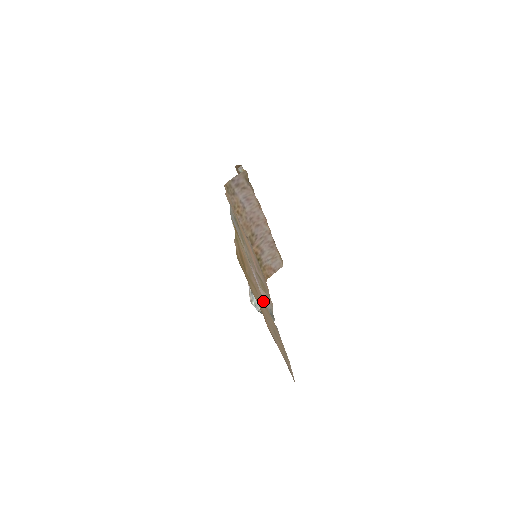
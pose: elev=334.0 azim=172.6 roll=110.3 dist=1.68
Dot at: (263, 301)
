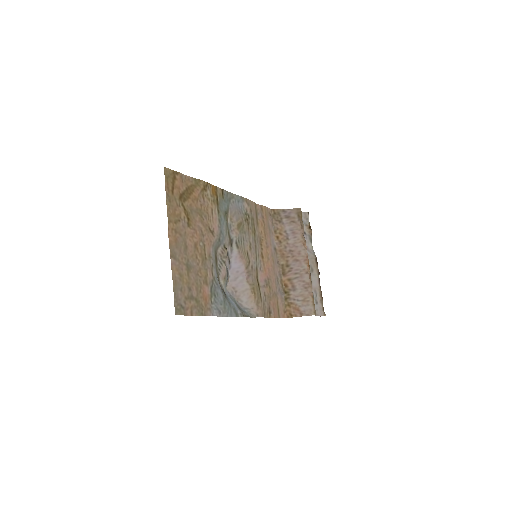
Dot at: (203, 249)
